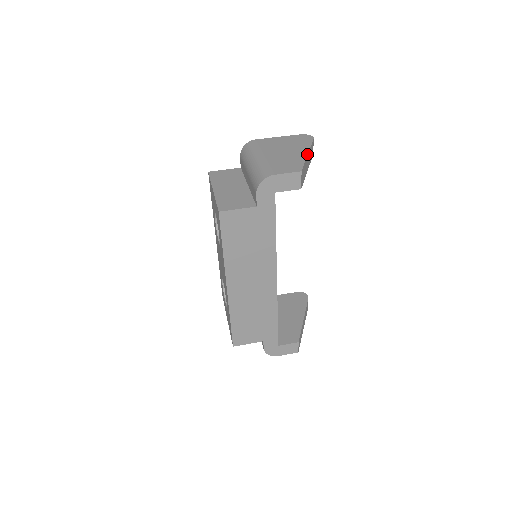
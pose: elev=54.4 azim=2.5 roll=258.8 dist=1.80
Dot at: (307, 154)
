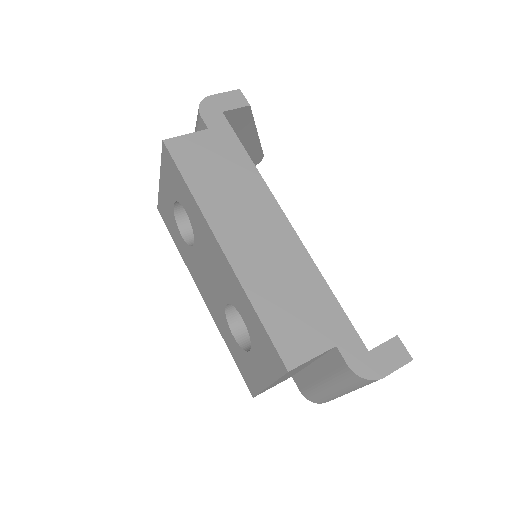
Dot at: occluded
